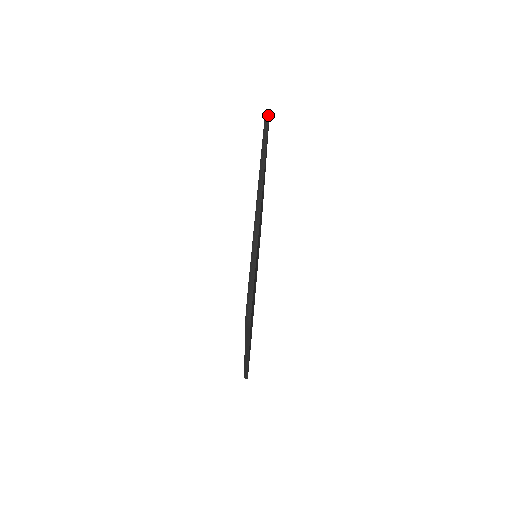
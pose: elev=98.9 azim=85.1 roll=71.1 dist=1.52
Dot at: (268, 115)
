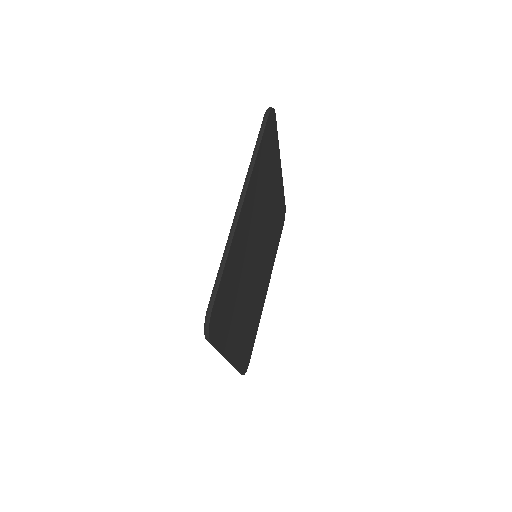
Dot at: (268, 112)
